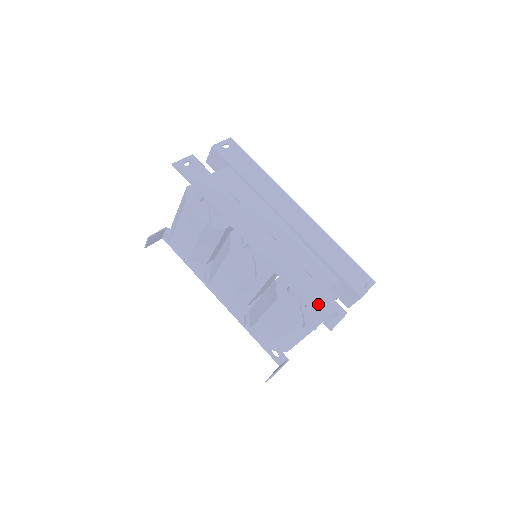
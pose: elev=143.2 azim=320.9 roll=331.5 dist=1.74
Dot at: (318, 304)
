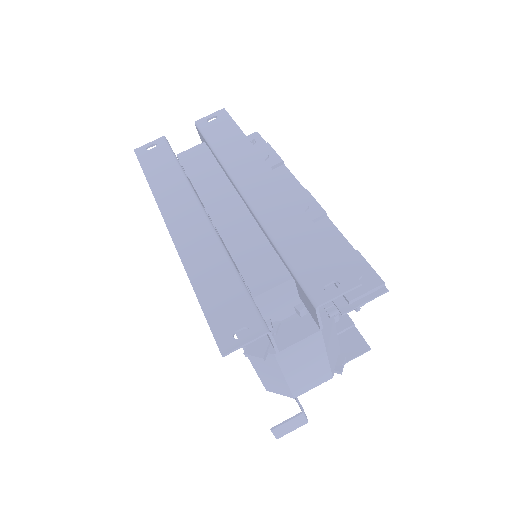
Dot at: (222, 313)
